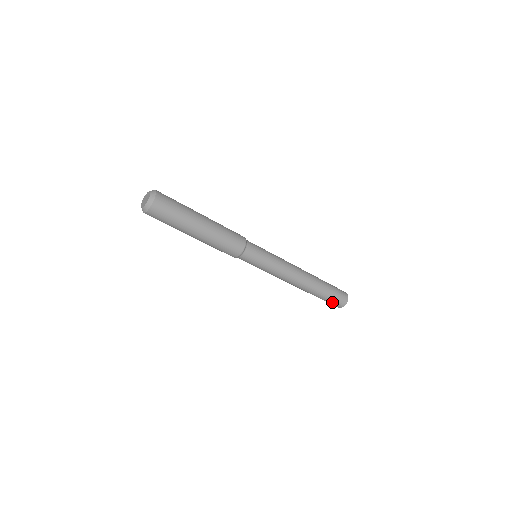
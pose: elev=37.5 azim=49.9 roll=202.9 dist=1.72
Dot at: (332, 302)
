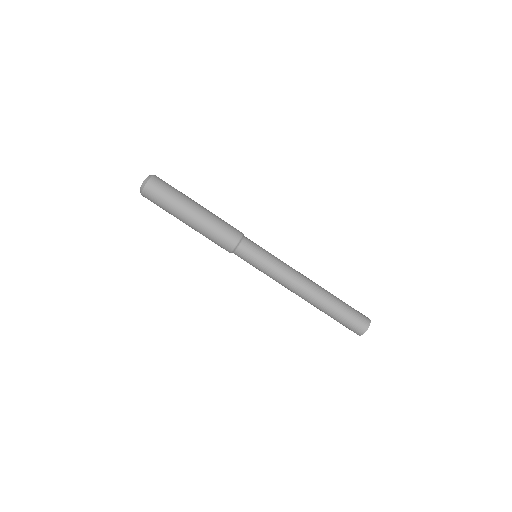
Dot at: (356, 315)
